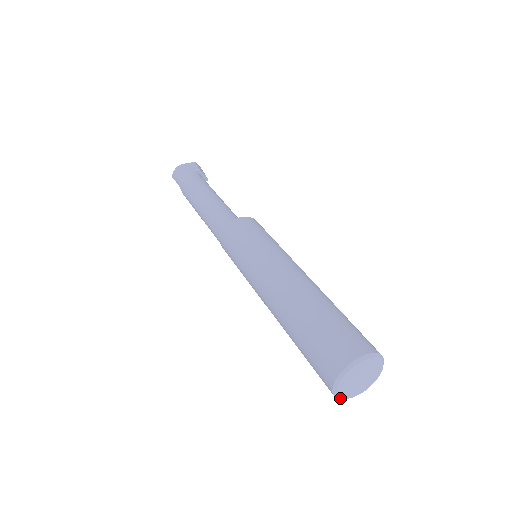
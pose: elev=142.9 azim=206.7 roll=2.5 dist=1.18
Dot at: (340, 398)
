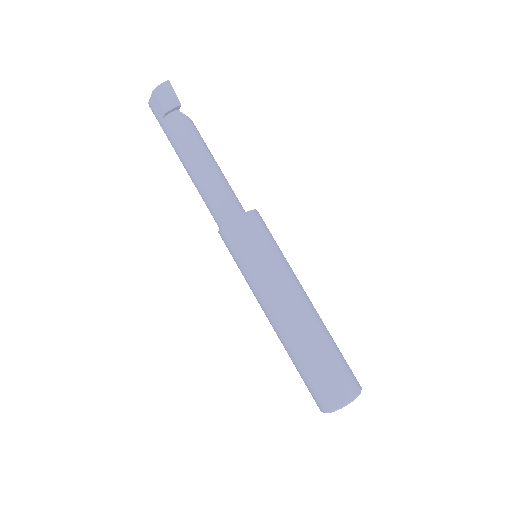
Dot at: occluded
